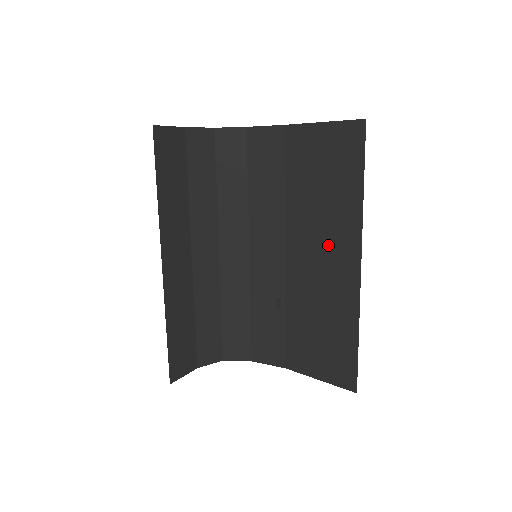
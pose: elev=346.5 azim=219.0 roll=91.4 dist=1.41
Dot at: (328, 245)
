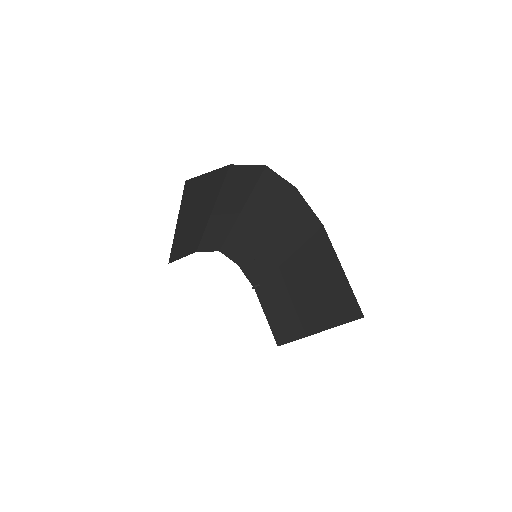
Dot at: (303, 304)
